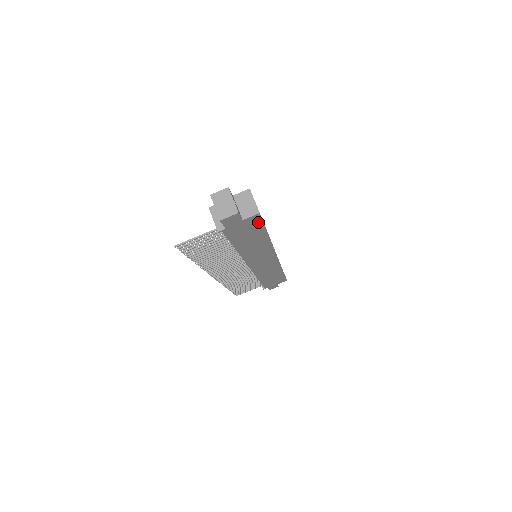
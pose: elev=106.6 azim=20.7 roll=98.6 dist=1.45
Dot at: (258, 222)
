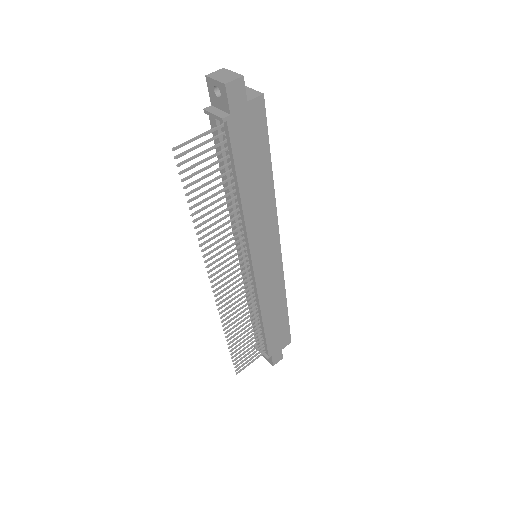
Dot at: (262, 121)
